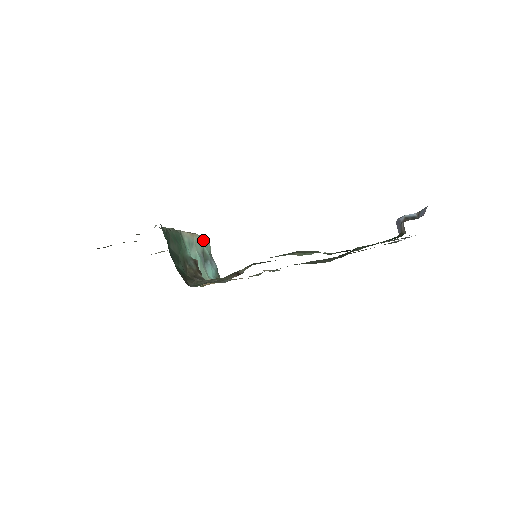
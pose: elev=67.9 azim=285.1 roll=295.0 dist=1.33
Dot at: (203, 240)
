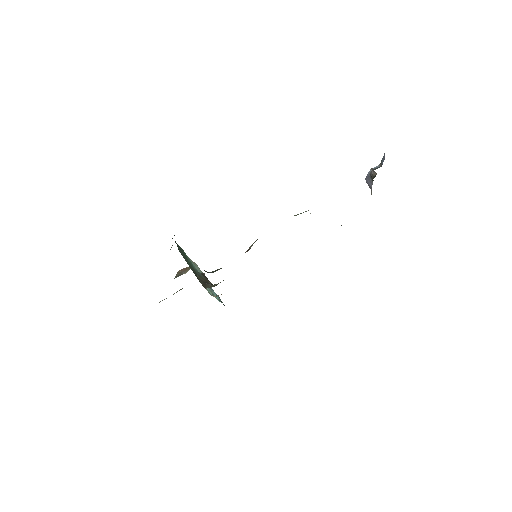
Dot at: (202, 272)
